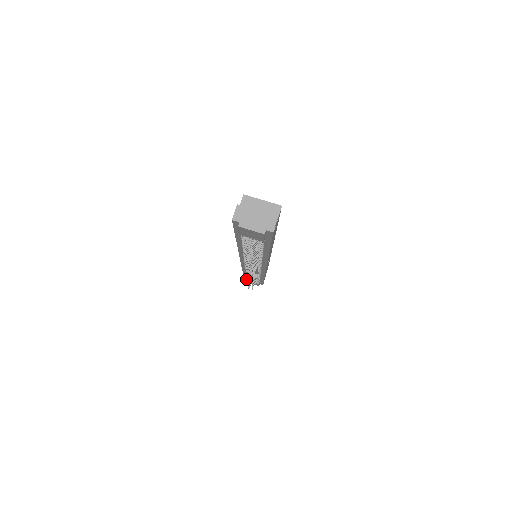
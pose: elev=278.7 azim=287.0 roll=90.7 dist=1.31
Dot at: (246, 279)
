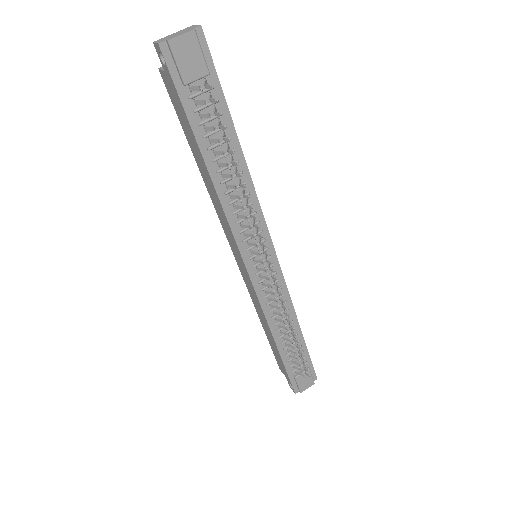
Dot at: (295, 387)
